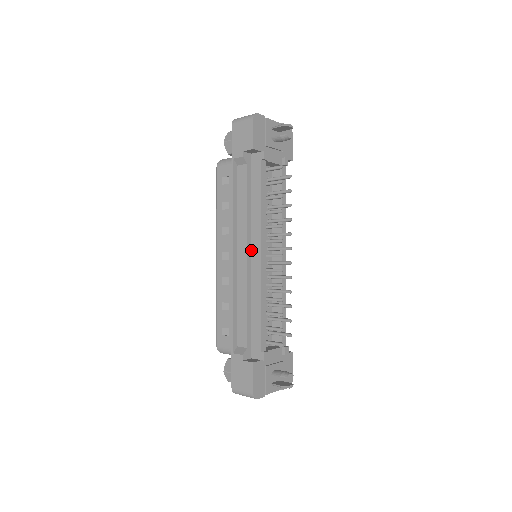
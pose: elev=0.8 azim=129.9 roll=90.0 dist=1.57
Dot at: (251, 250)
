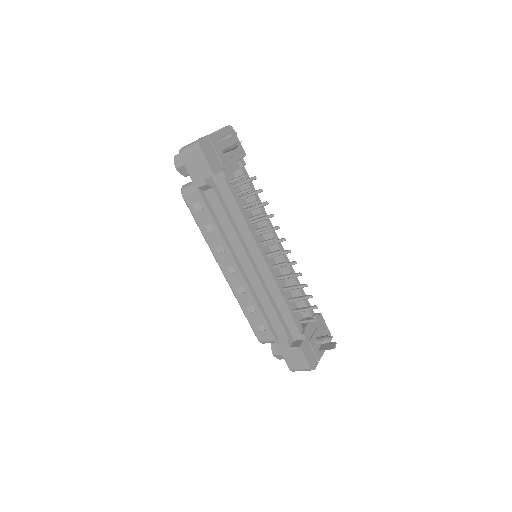
Dot at: (252, 258)
